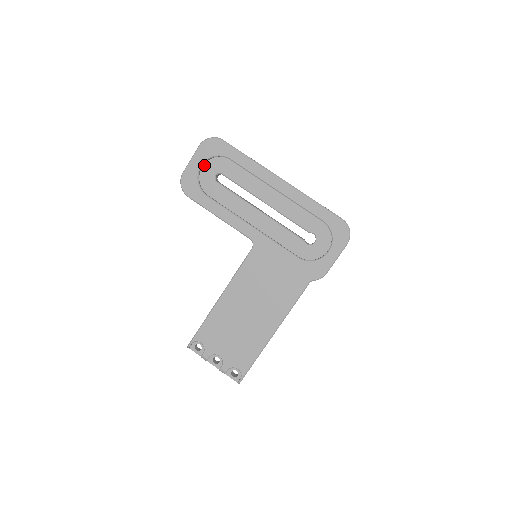
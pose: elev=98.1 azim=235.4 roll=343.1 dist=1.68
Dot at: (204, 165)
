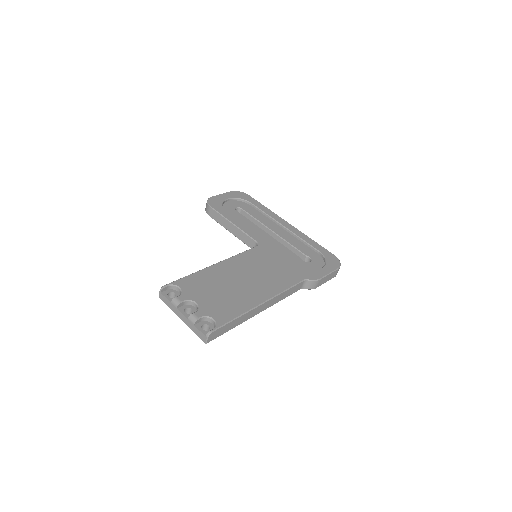
Dot at: (229, 201)
